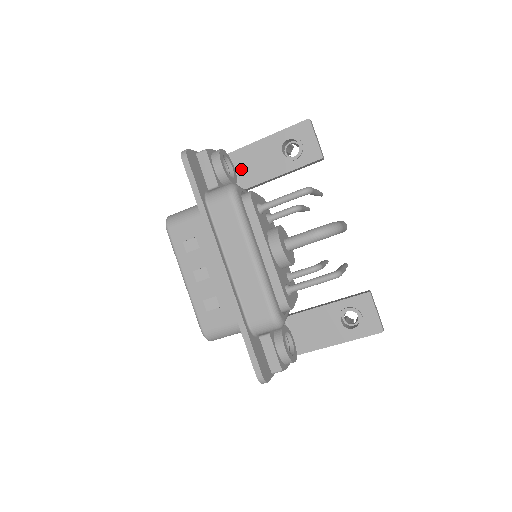
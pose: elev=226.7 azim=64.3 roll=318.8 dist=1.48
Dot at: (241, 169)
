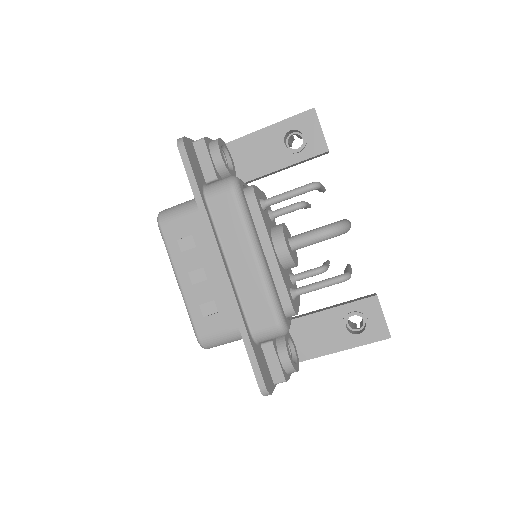
Dot at: (239, 161)
